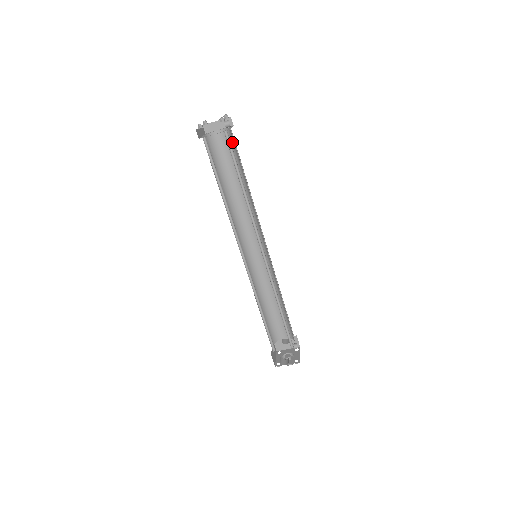
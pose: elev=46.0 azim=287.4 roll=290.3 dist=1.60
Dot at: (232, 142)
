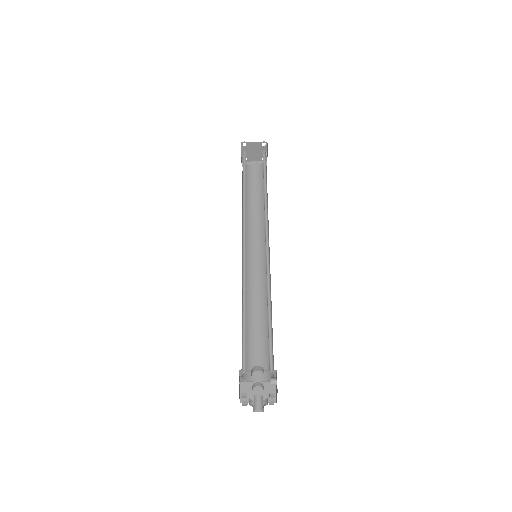
Dot at: occluded
